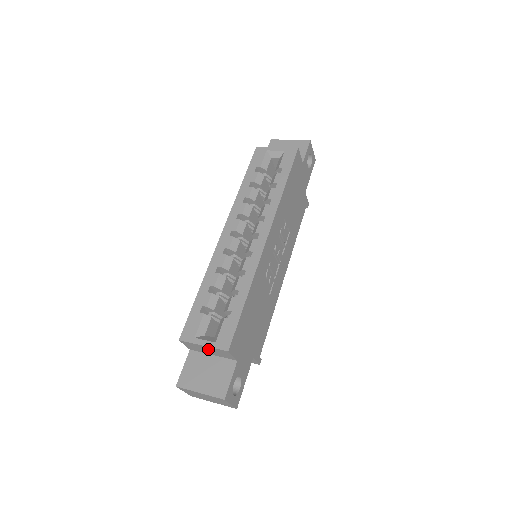
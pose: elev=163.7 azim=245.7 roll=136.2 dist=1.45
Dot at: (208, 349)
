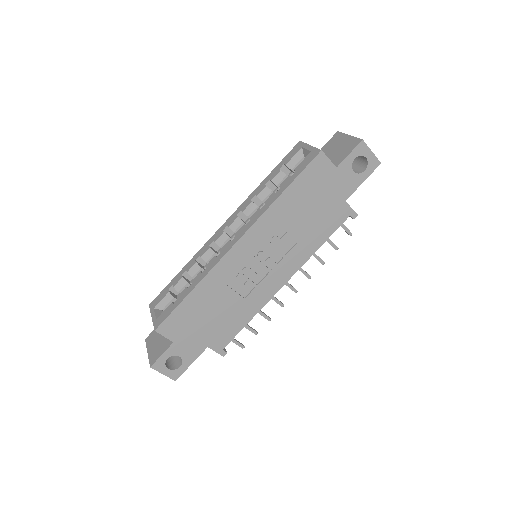
Dot at: occluded
